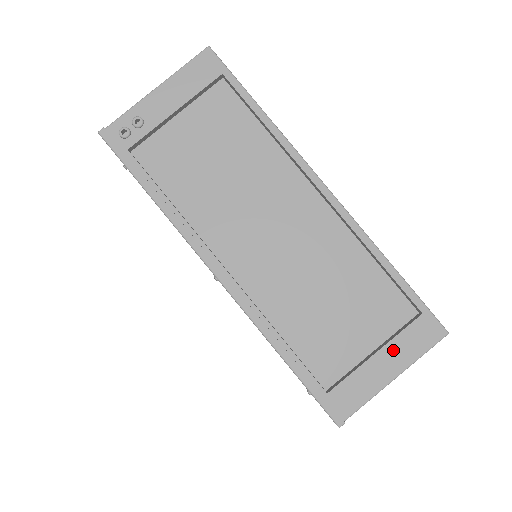
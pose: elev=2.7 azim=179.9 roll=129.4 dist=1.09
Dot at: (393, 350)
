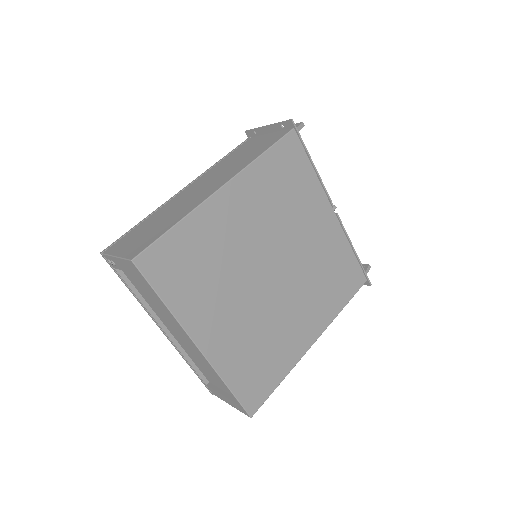
Dot at: (229, 401)
